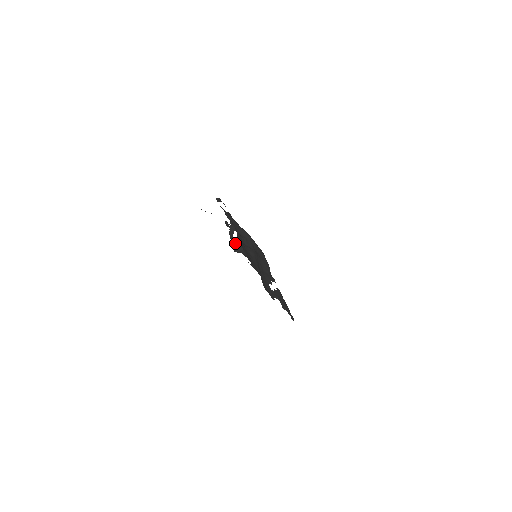
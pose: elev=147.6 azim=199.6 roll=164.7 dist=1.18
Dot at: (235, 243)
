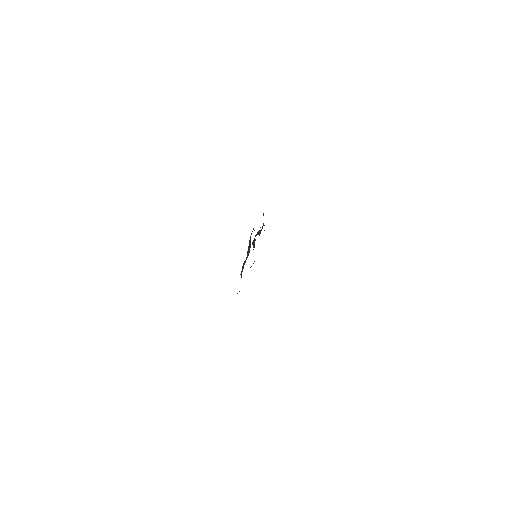
Dot at: (255, 239)
